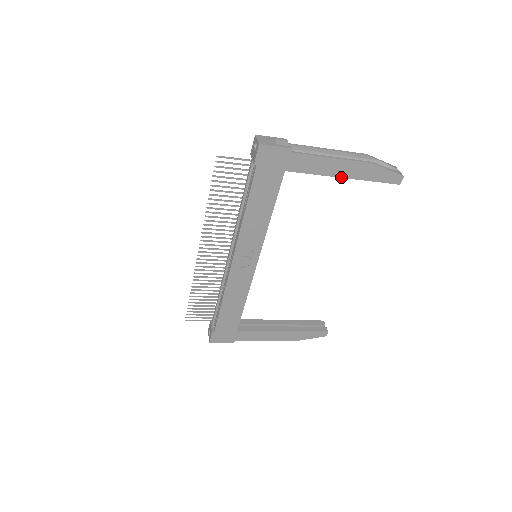
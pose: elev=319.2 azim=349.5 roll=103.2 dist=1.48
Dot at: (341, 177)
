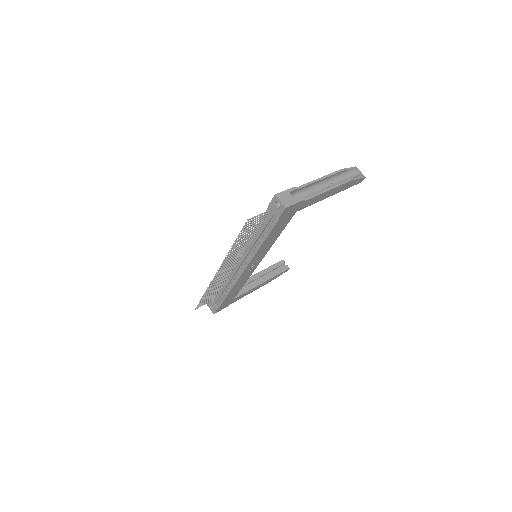
Dot at: occluded
